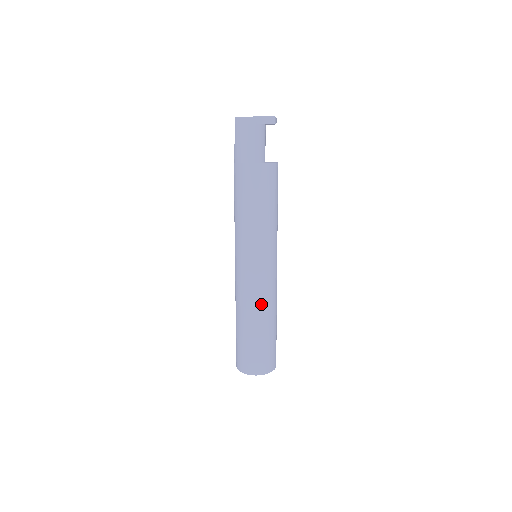
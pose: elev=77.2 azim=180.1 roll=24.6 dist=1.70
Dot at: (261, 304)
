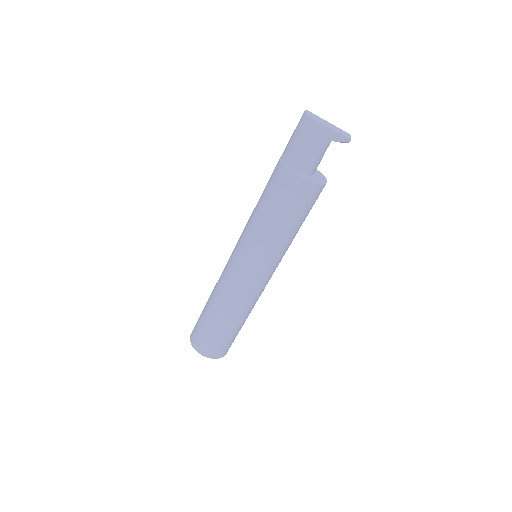
Dot at: (223, 296)
